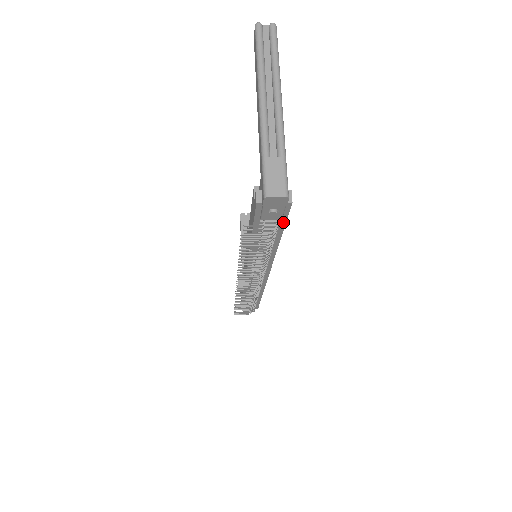
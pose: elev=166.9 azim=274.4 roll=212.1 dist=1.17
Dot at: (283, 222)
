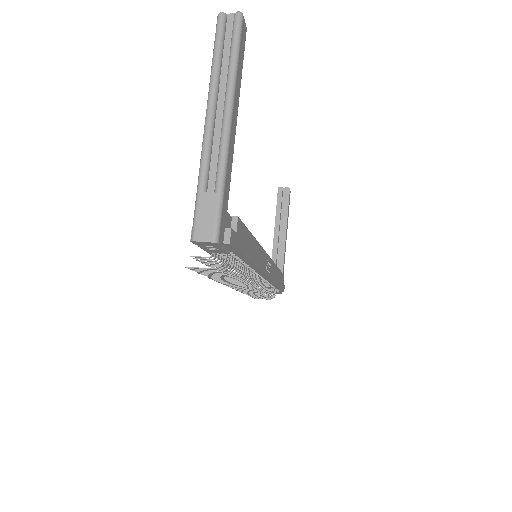
Dot at: (237, 253)
